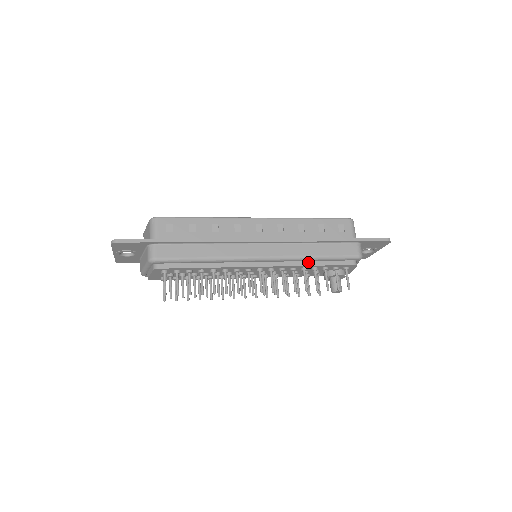
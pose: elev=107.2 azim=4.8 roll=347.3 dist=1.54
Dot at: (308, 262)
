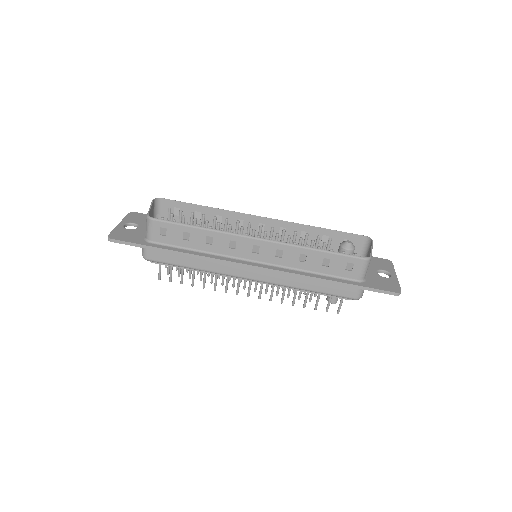
Dot at: occluded
